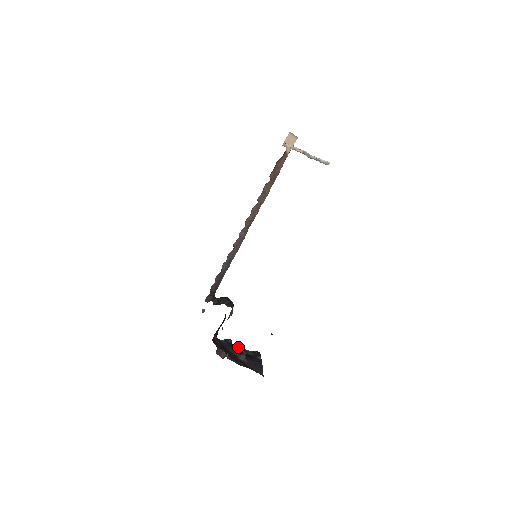
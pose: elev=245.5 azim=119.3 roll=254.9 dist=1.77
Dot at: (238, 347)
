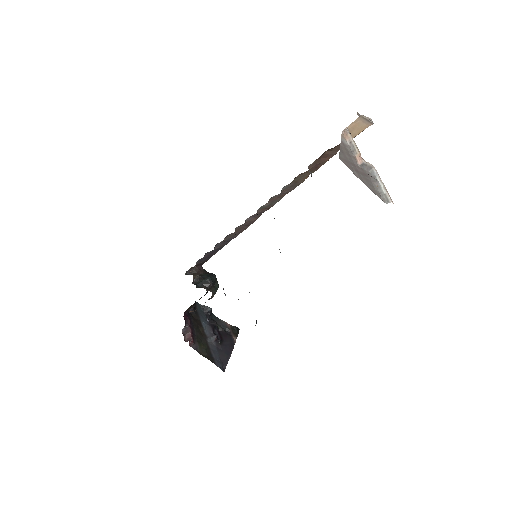
Dot at: (215, 321)
